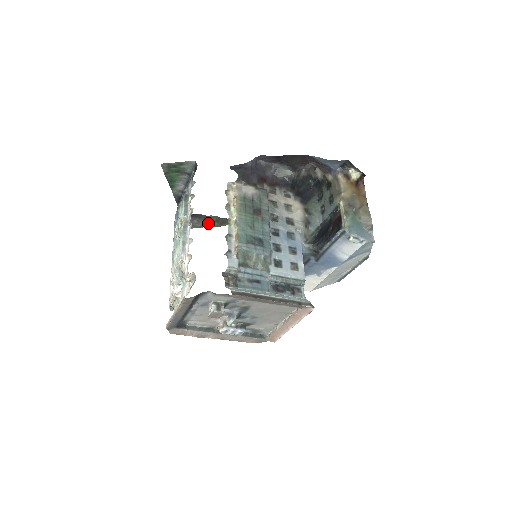
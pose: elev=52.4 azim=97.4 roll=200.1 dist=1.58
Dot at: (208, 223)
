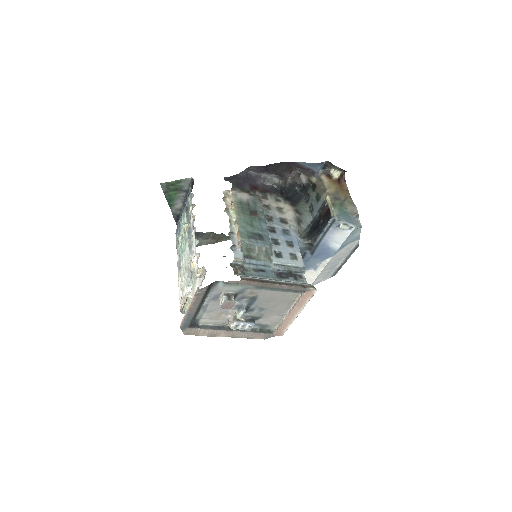
Dot at: (205, 241)
